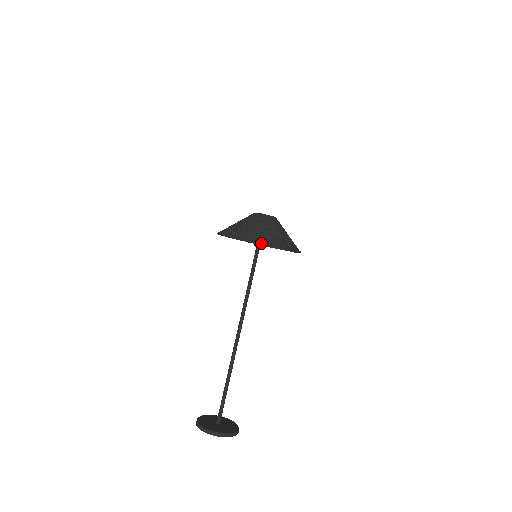
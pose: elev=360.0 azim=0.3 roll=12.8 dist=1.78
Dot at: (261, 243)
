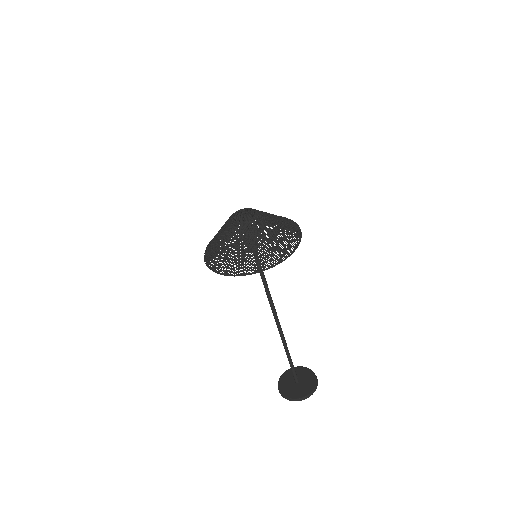
Dot at: (250, 246)
